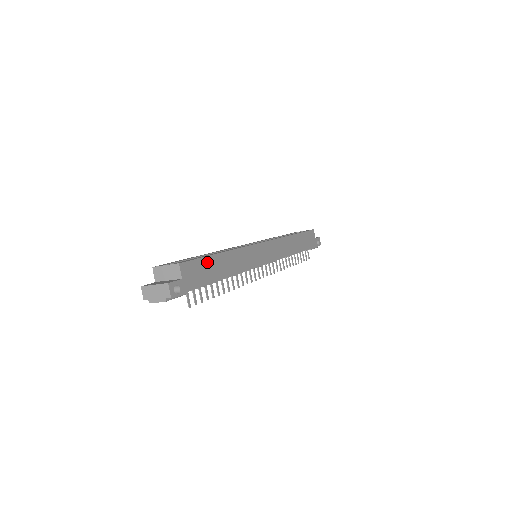
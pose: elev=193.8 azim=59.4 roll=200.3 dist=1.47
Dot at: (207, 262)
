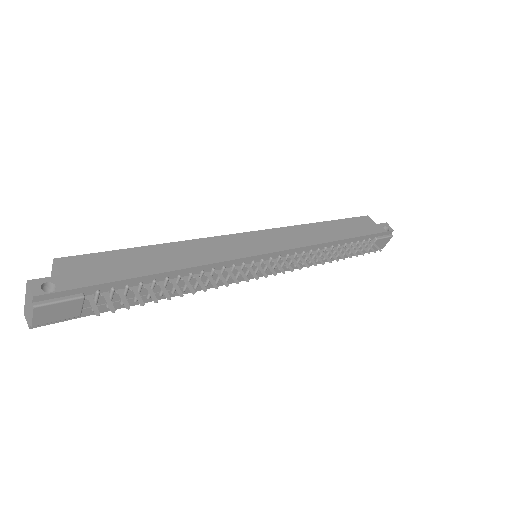
Dot at: (120, 256)
